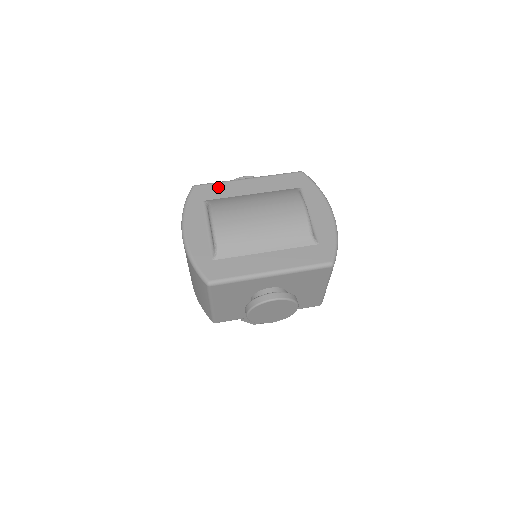
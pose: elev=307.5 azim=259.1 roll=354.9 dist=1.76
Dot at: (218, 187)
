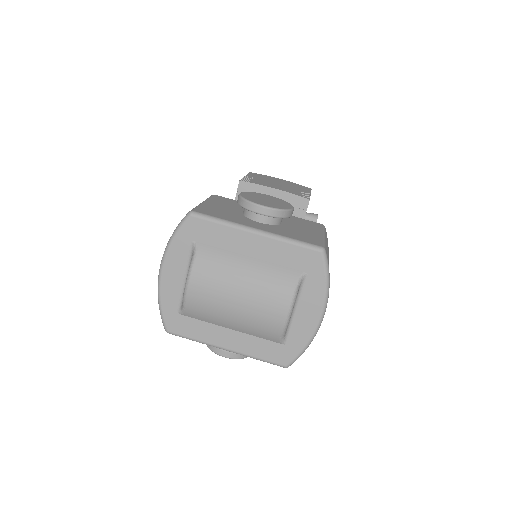
Dot at: (216, 229)
